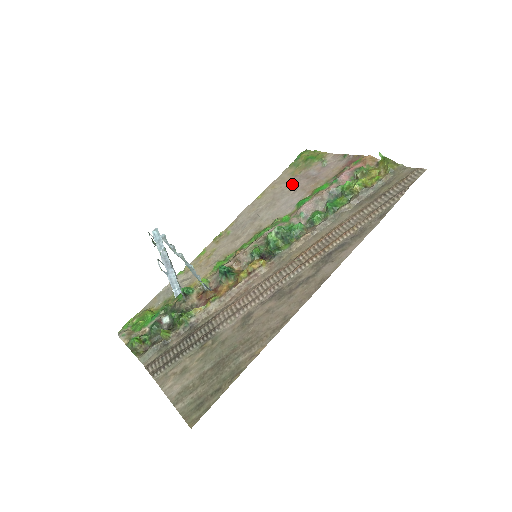
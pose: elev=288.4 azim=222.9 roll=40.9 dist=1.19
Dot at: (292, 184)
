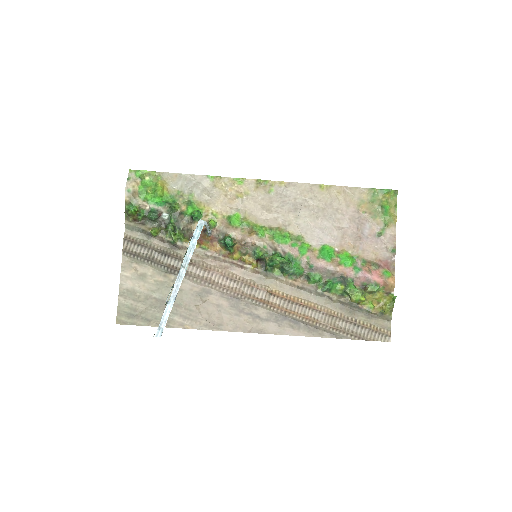
Dot at: (347, 216)
